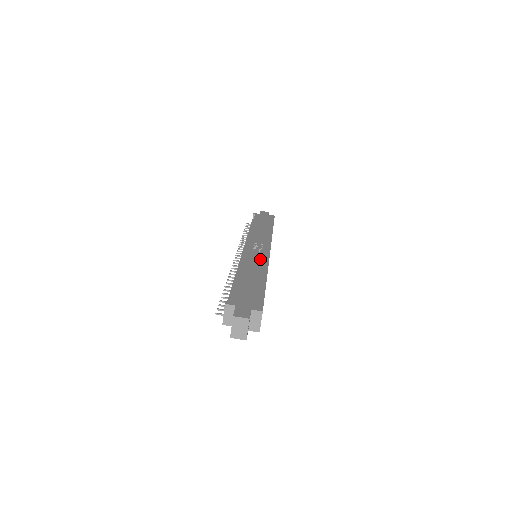
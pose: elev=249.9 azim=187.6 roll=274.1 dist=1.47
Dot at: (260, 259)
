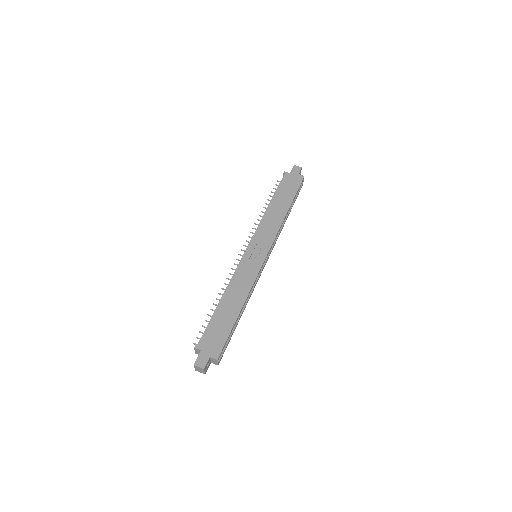
Dot at: (249, 275)
